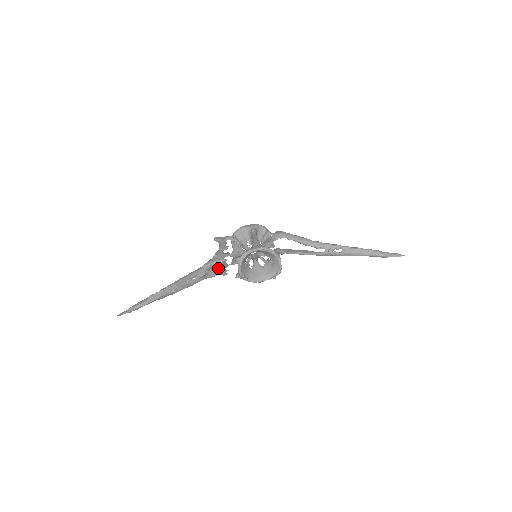
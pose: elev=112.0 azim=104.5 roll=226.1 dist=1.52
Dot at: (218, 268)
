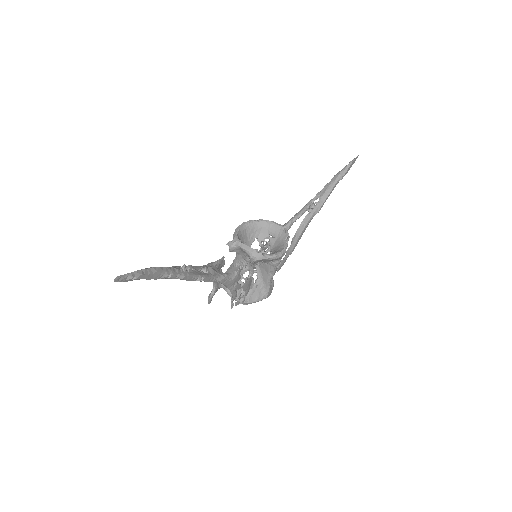
Dot at: occluded
